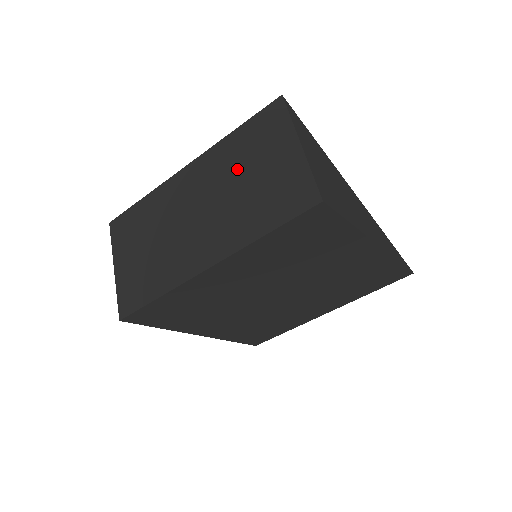
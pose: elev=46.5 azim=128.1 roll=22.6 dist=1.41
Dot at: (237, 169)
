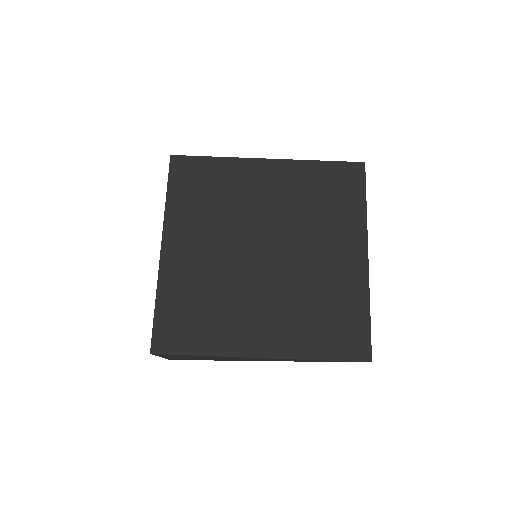
Dot at: occluded
